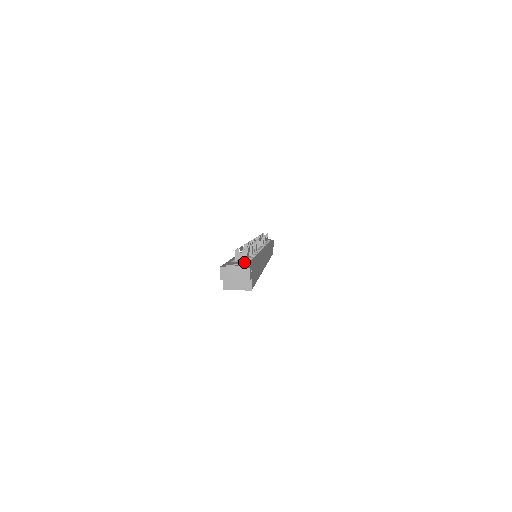
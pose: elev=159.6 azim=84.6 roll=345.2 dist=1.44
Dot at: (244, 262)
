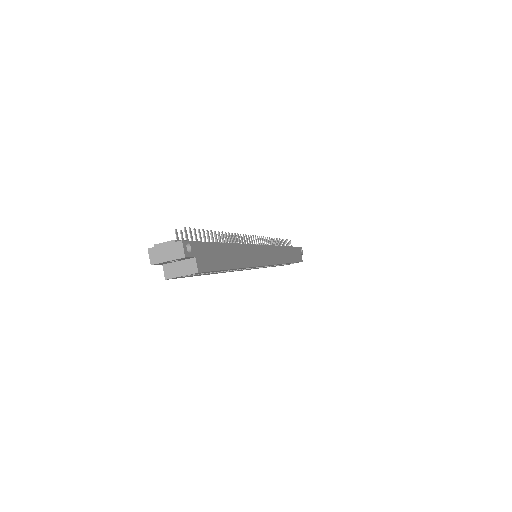
Dot at: occluded
